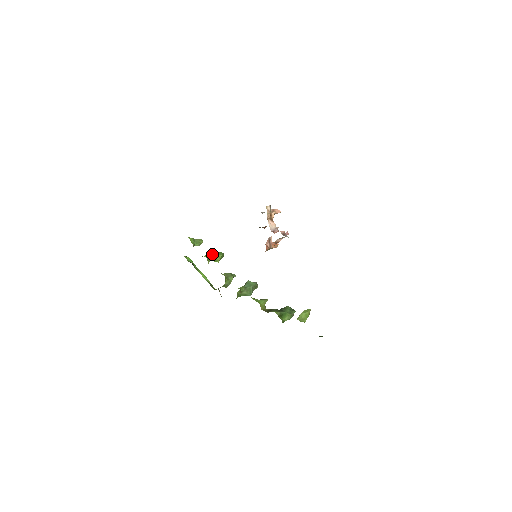
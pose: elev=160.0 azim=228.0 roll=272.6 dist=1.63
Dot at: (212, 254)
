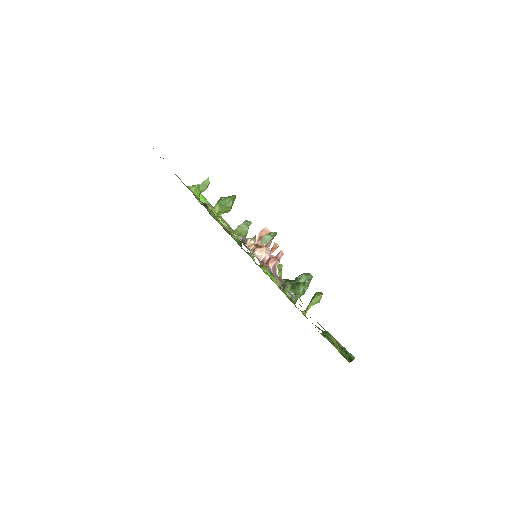
Dot at: (220, 207)
